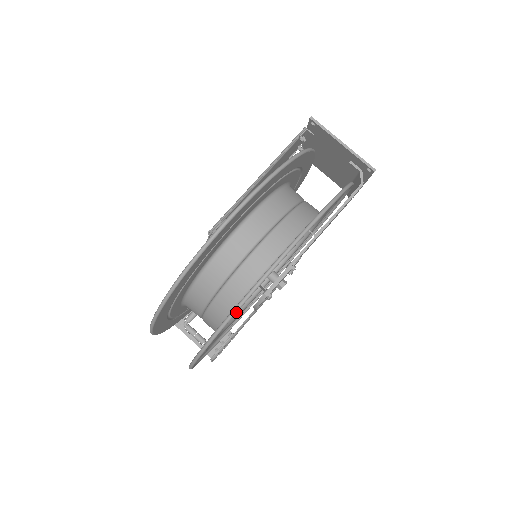
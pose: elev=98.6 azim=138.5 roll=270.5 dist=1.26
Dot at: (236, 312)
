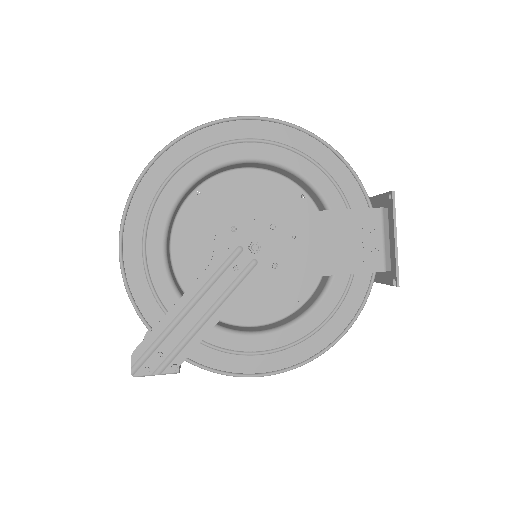
Dot at: (191, 130)
